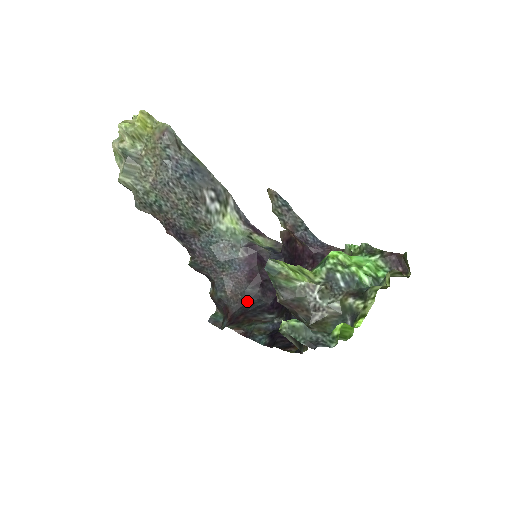
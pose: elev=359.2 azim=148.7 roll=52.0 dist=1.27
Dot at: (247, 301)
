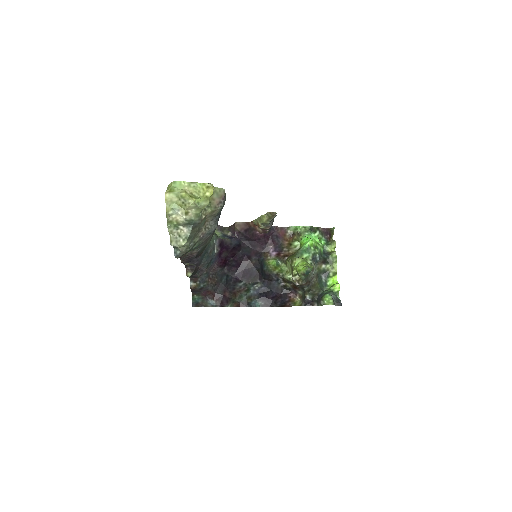
Dot at: (221, 280)
